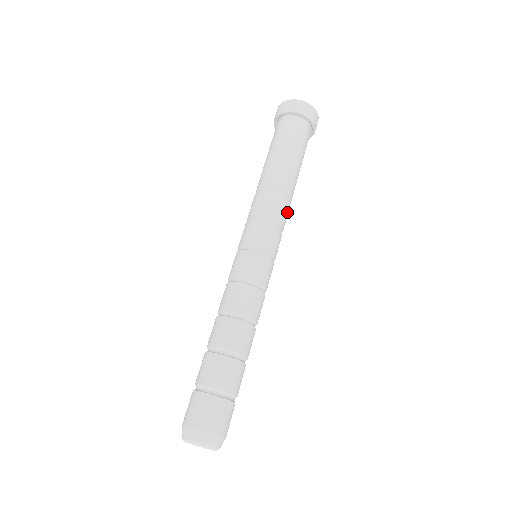
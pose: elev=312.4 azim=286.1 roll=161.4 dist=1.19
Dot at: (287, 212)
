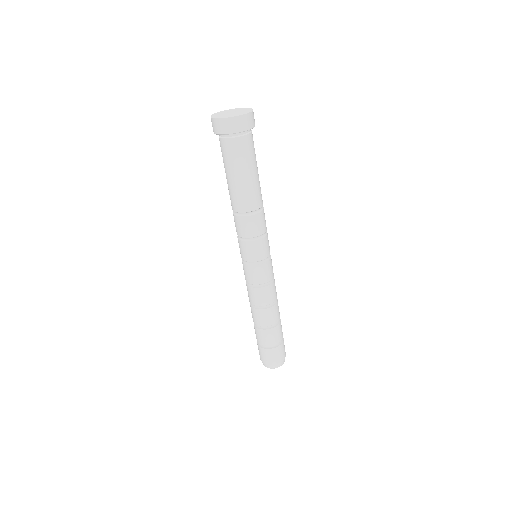
Dot at: (264, 215)
